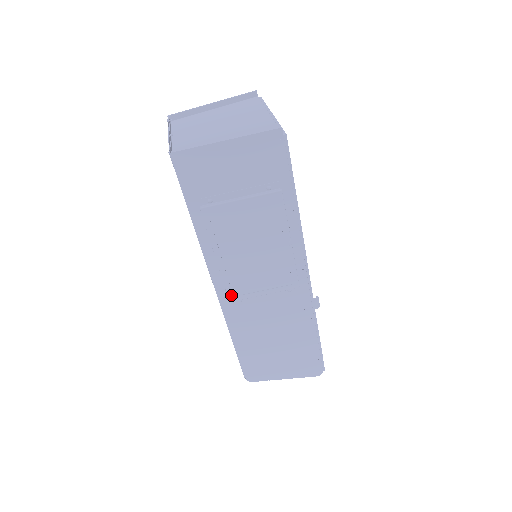
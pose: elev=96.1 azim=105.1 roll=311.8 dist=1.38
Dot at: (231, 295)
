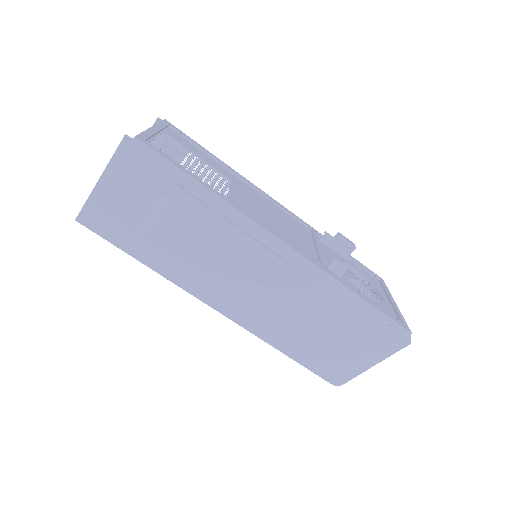
Dot at: (231, 307)
